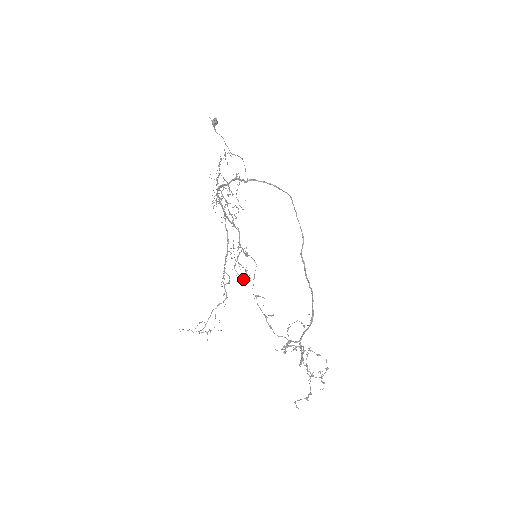
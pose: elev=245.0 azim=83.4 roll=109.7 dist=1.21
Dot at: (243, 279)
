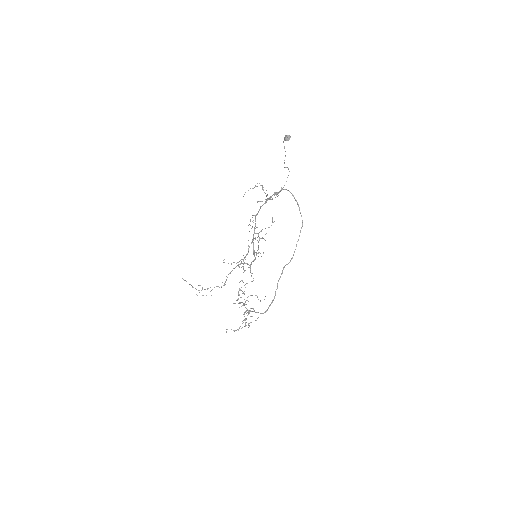
Dot at: occluded
